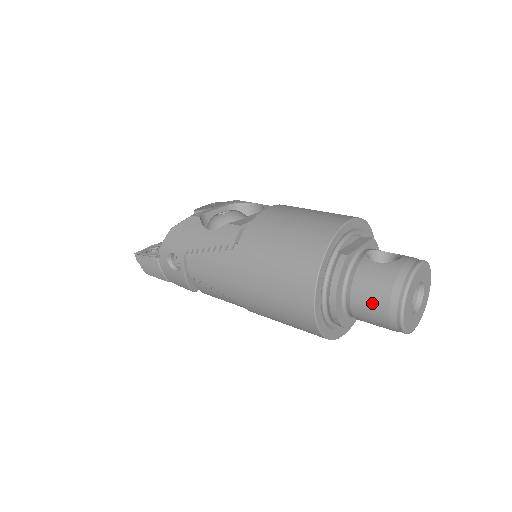
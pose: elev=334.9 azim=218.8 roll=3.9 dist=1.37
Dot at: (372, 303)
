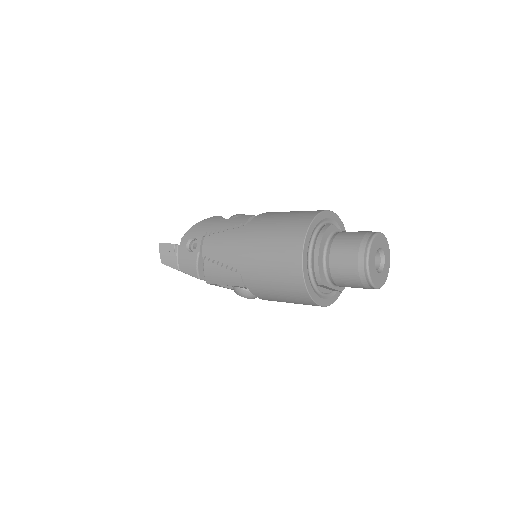
Dot at: (346, 252)
